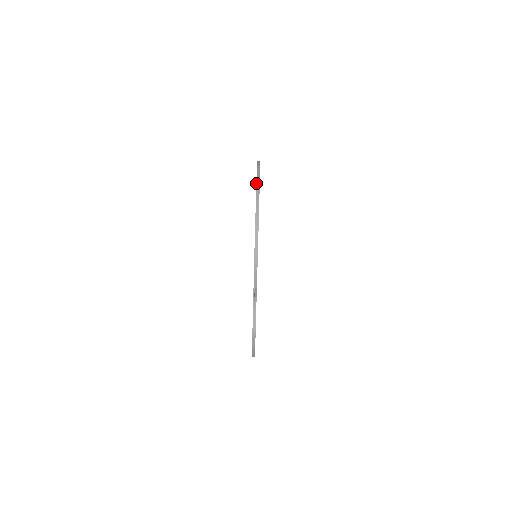
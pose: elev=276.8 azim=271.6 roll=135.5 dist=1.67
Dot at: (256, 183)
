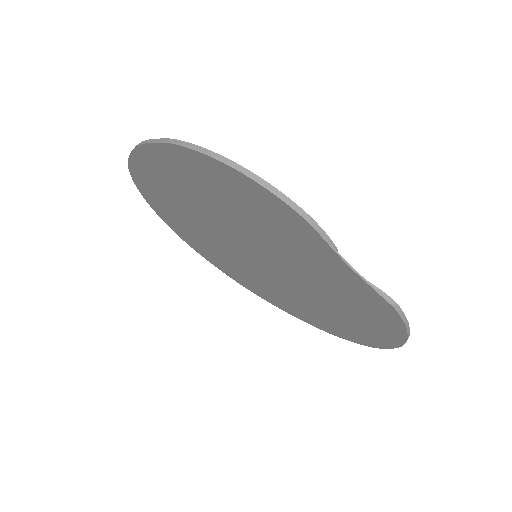
Dot at: (170, 144)
